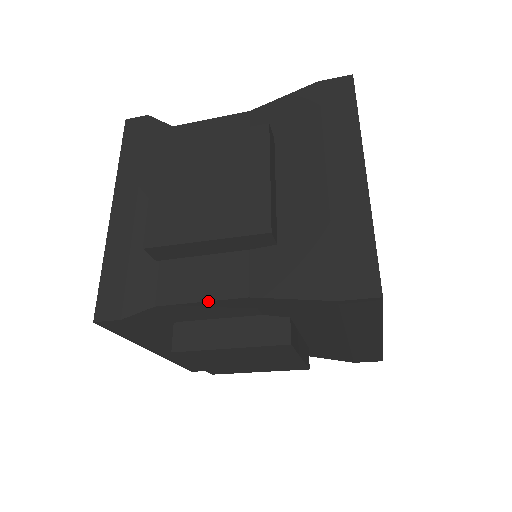
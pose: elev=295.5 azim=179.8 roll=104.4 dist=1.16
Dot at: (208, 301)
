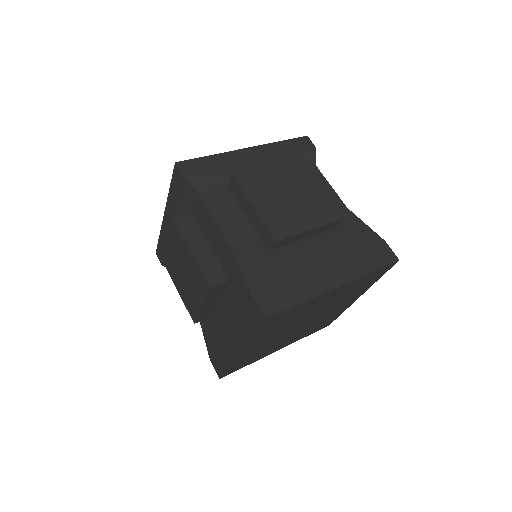
Dot at: (217, 224)
